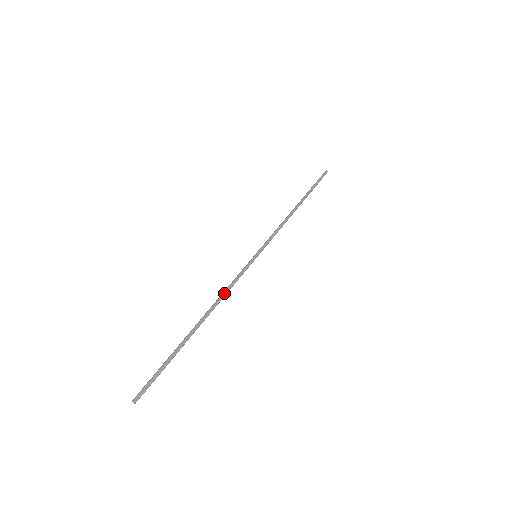
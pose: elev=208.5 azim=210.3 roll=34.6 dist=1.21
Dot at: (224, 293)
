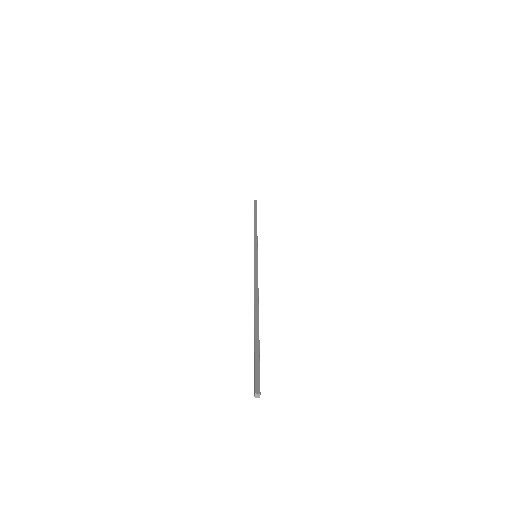
Dot at: (255, 284)
